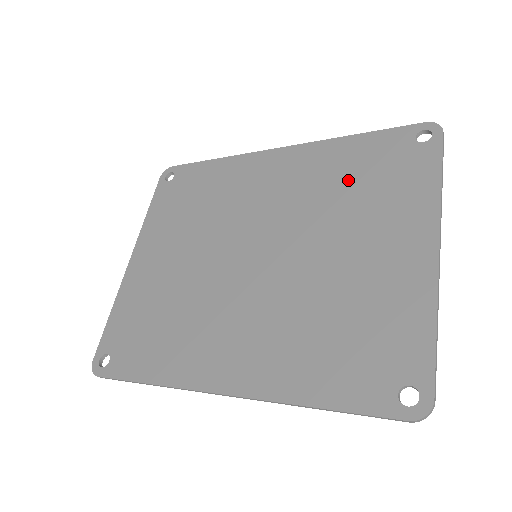
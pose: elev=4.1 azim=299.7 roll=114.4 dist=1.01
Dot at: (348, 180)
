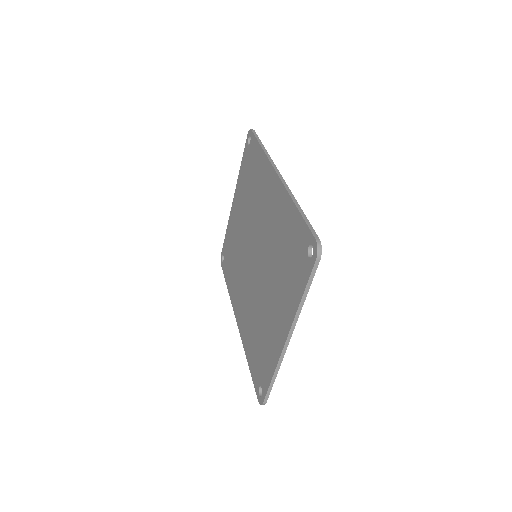
Dot at: (283, 246)
